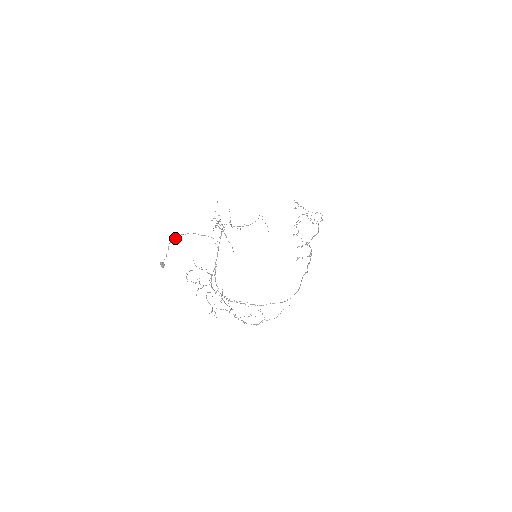
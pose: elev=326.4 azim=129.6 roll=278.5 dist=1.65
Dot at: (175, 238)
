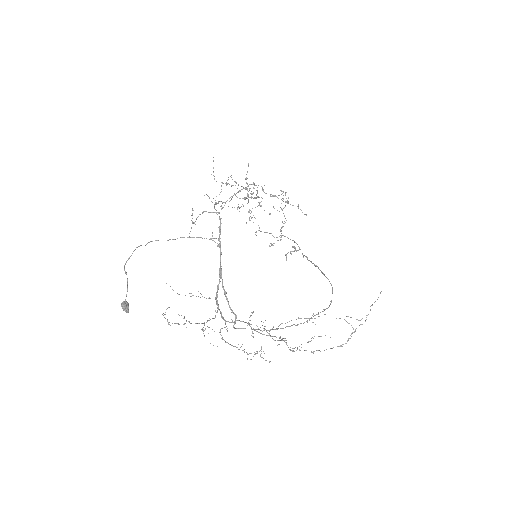
Dot at: occluded
